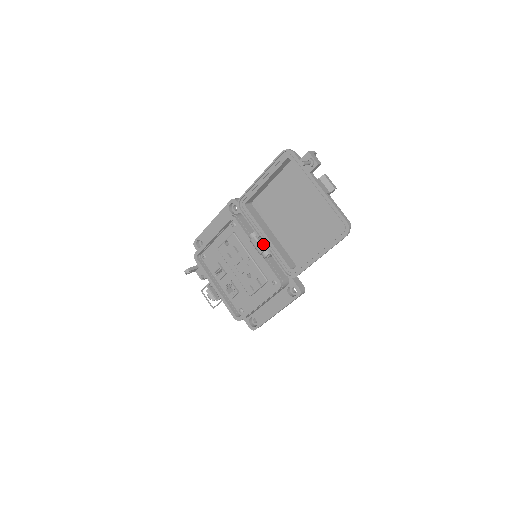
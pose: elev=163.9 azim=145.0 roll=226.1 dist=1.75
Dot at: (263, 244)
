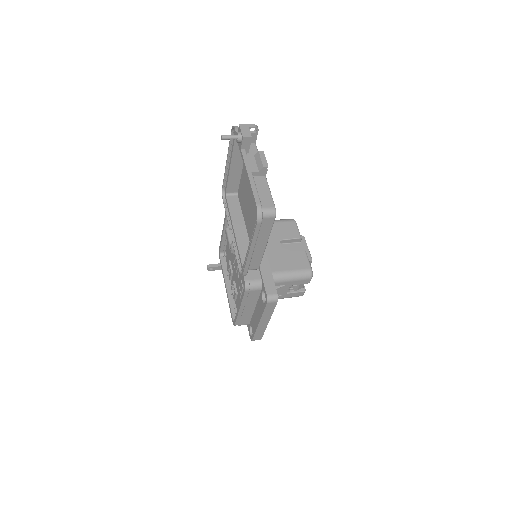
Dot at: (232, 237)
